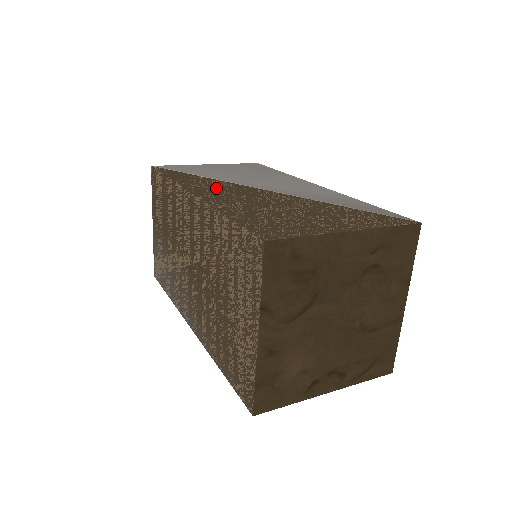
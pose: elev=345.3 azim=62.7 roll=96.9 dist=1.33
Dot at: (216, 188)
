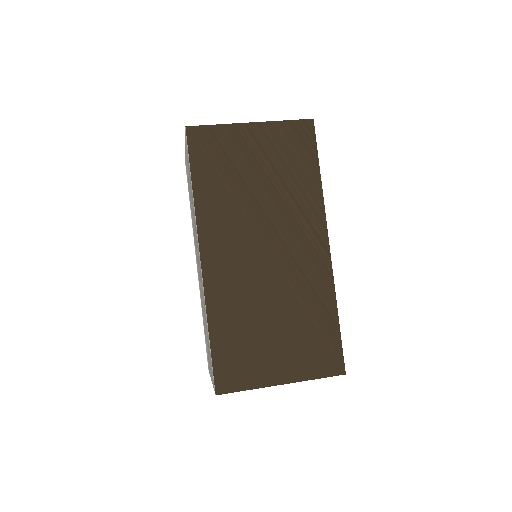
Dot at: (227, 245)
